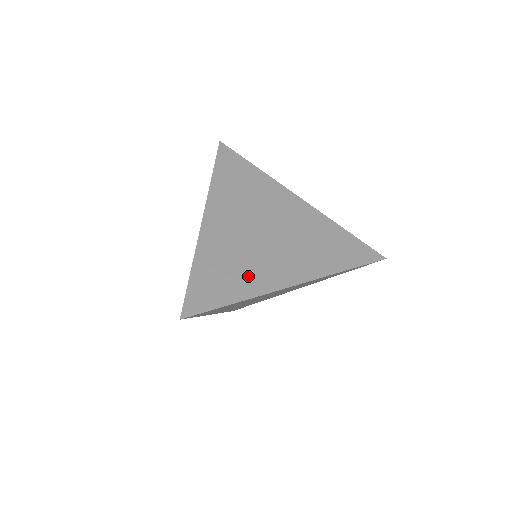
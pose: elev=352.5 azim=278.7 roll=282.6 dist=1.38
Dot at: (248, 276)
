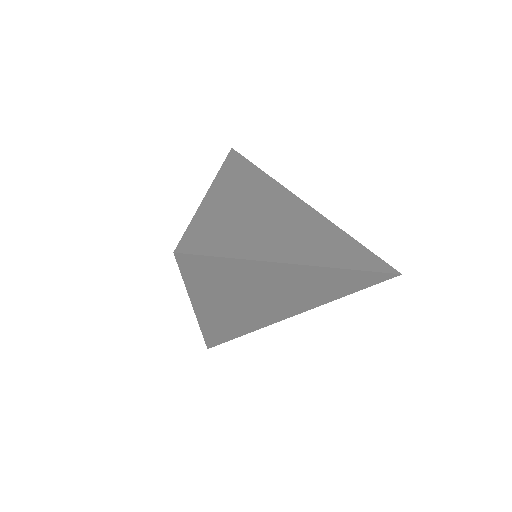
Dot at: (253, 323)
